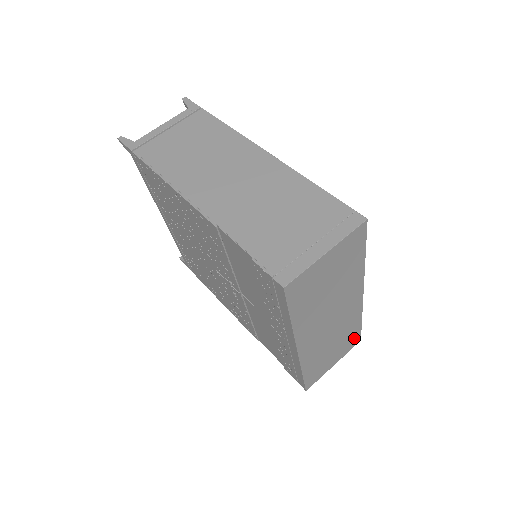
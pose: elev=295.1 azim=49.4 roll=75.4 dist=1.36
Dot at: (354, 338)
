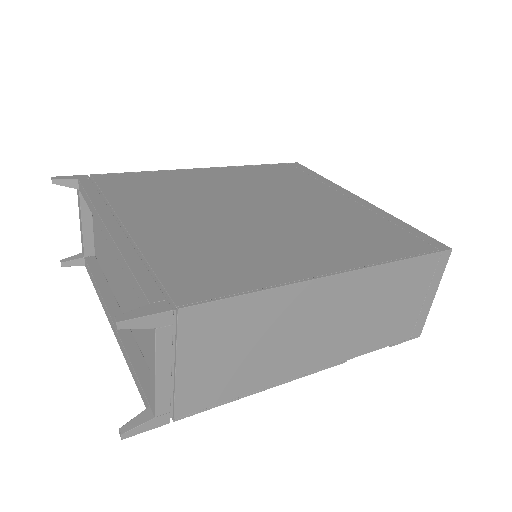
Dot at: occluded
